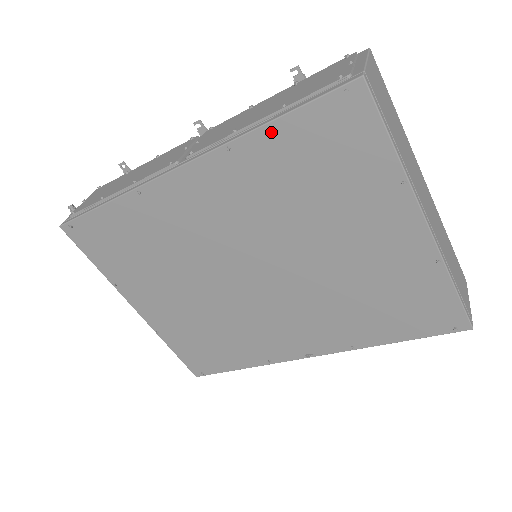
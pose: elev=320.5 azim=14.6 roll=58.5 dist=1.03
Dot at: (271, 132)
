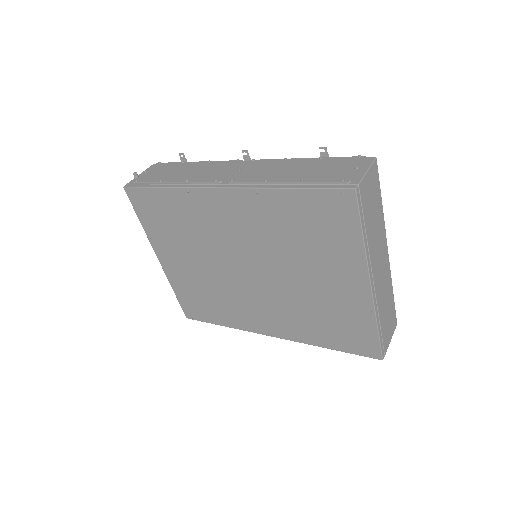
Dot at: (288, 194)
